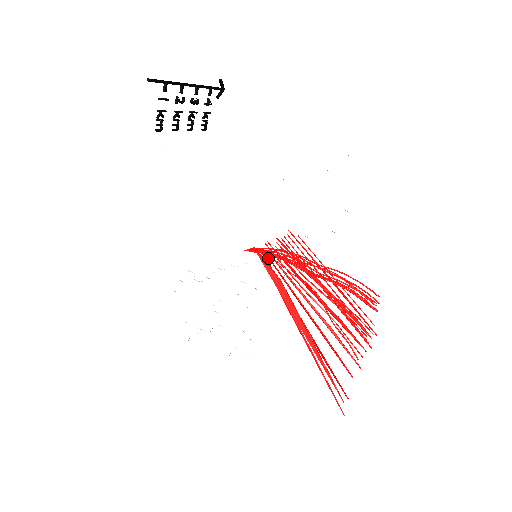
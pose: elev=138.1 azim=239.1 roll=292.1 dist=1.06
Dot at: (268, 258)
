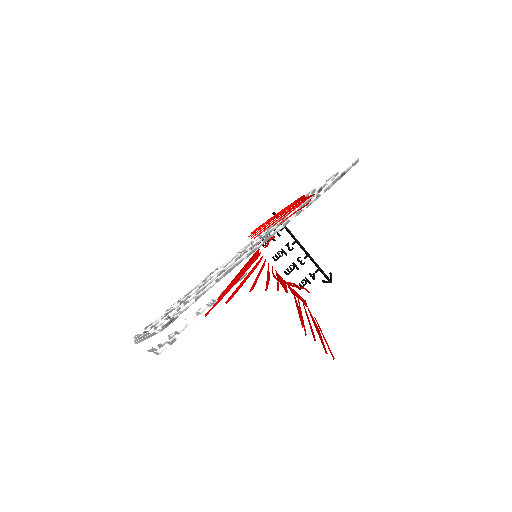
Dot at: (264, 261)
